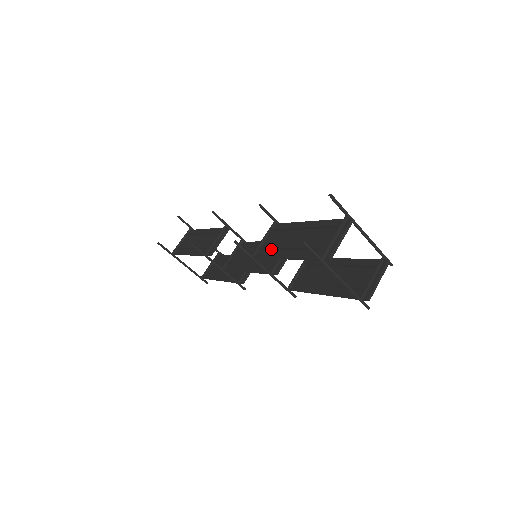
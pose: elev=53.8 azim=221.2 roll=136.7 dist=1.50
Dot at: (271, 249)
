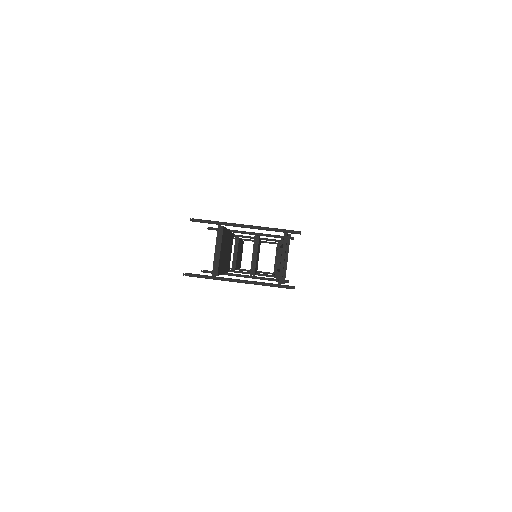
Dot at: occluded
